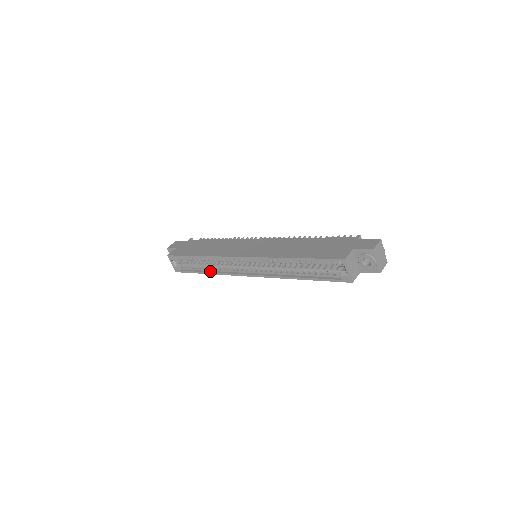
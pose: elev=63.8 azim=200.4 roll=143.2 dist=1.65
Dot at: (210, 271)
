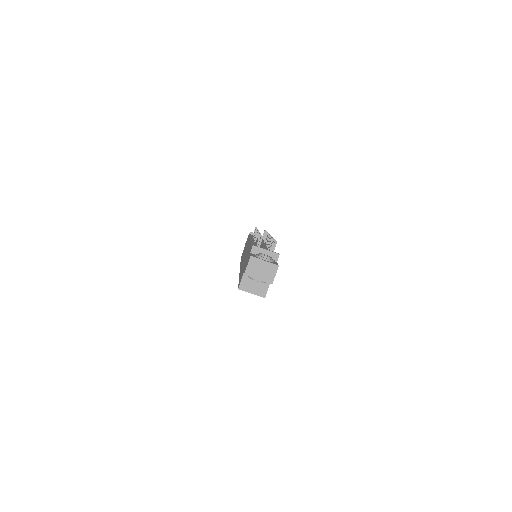
Dot at: occluded
